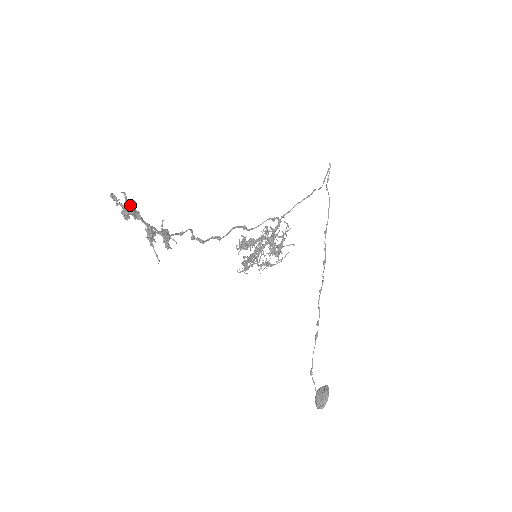
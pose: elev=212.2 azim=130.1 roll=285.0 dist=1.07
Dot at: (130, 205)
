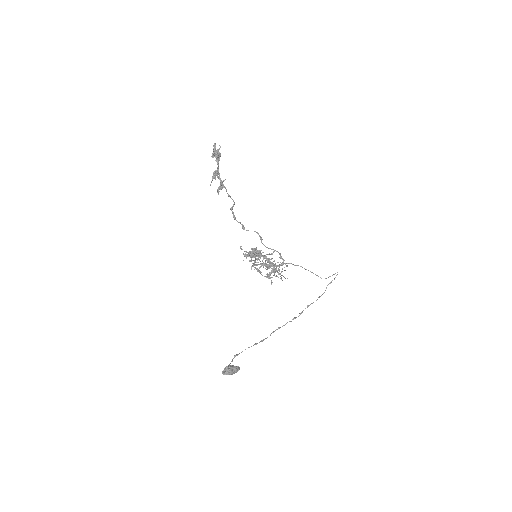
Dot at: (219, 152)
